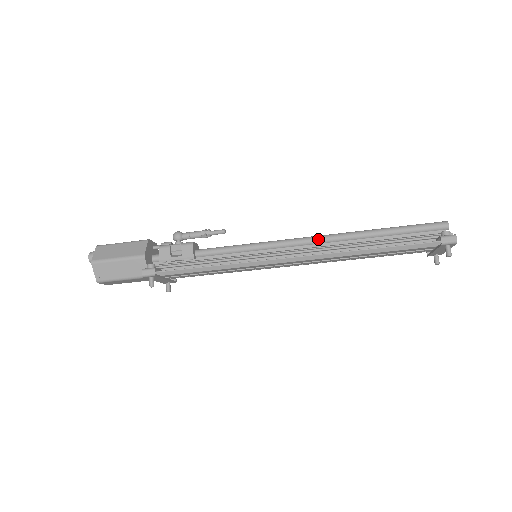
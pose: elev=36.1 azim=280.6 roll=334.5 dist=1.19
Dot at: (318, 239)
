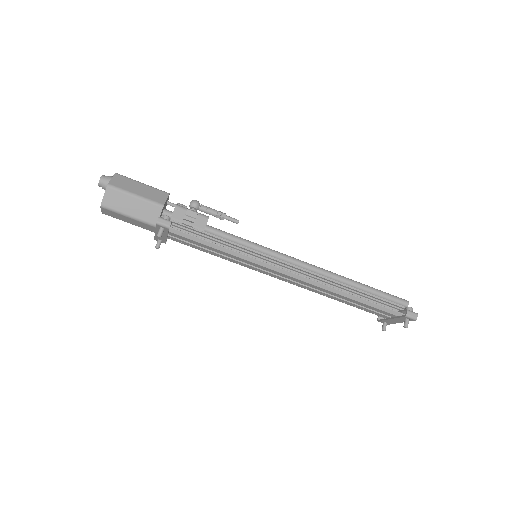
Dot at: (313, 267)
